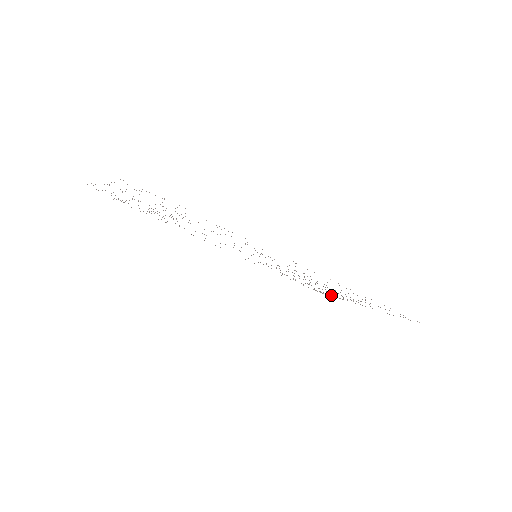
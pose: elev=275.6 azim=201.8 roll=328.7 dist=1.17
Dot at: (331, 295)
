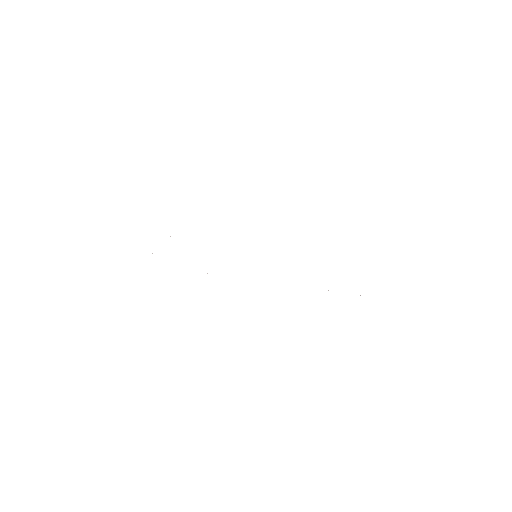
Dot at: occluded
